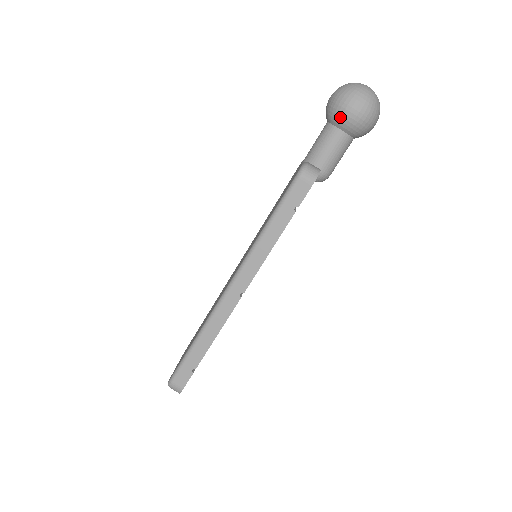
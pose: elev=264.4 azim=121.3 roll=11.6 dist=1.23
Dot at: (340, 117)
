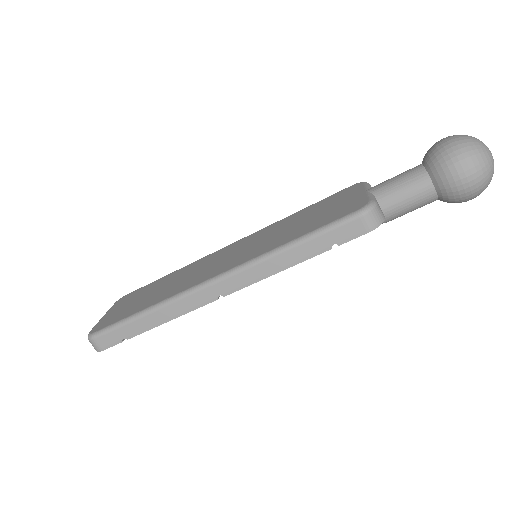
Dot at: (444, 173)
